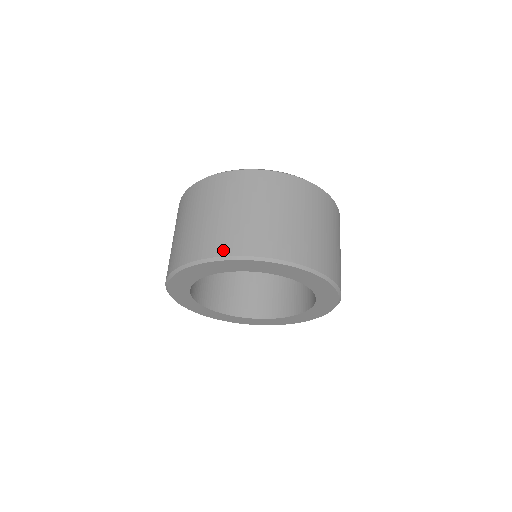
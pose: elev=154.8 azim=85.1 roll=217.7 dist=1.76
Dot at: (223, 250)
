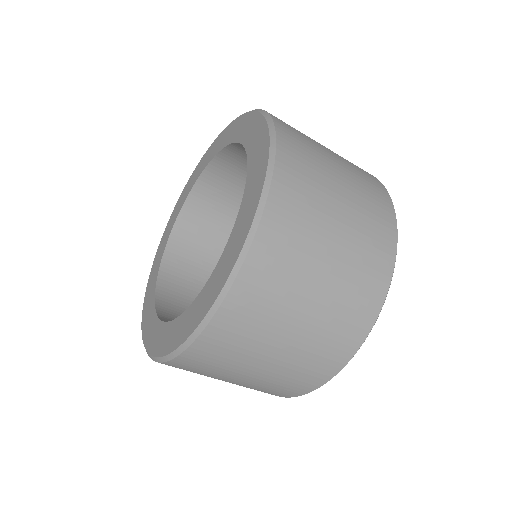
Dot at: occluded
